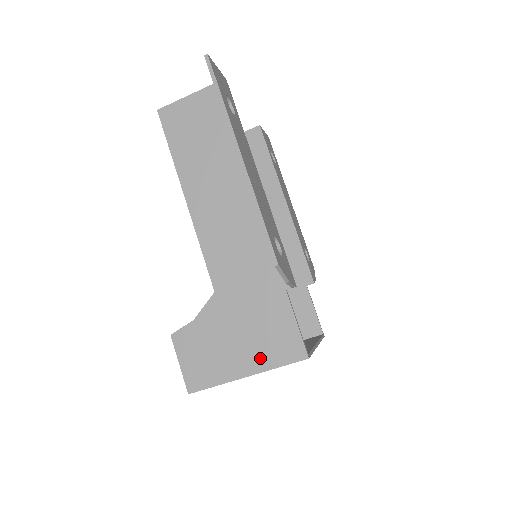
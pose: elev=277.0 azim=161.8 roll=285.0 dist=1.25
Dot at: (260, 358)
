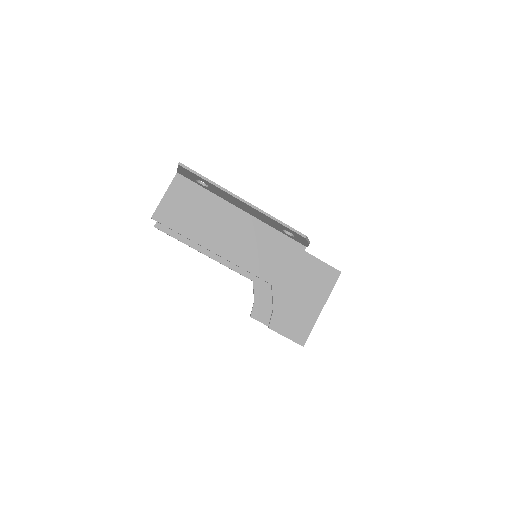
Dot at: (321, 294)
